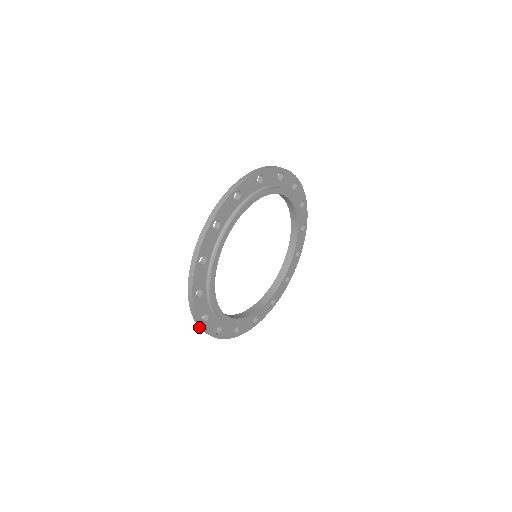
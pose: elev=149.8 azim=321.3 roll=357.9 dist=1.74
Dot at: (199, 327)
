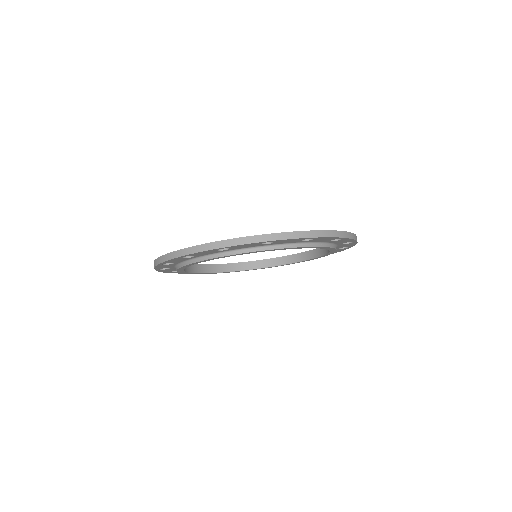
Dot at: occluded
